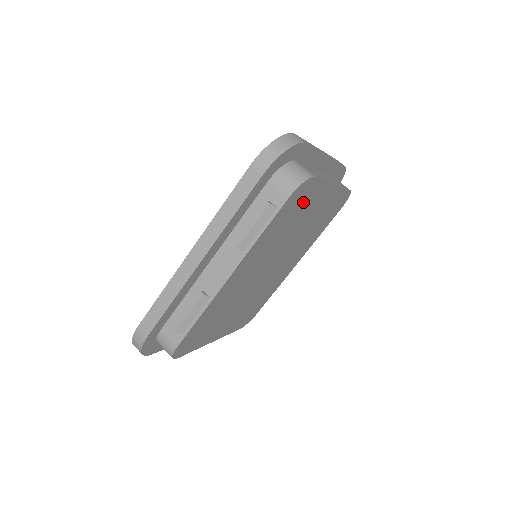
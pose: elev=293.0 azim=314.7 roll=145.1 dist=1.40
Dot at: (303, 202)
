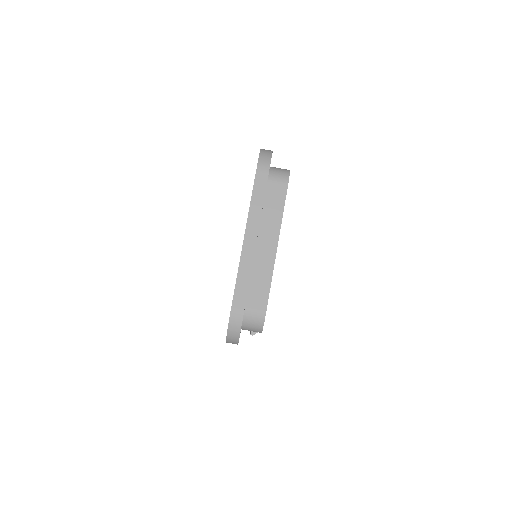
Dot at: occluded
